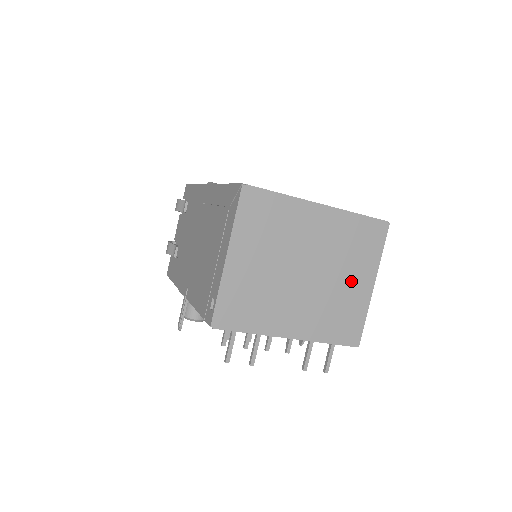
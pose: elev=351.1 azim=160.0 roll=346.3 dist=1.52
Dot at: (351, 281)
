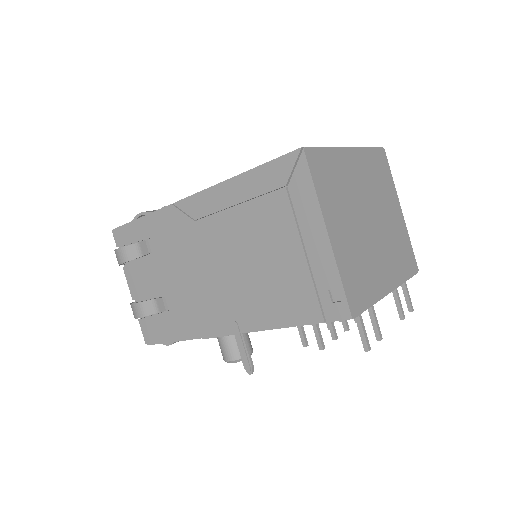
Dot at: (392, 213)
